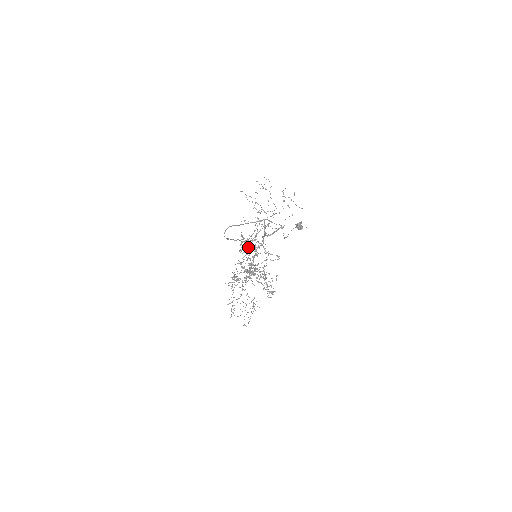
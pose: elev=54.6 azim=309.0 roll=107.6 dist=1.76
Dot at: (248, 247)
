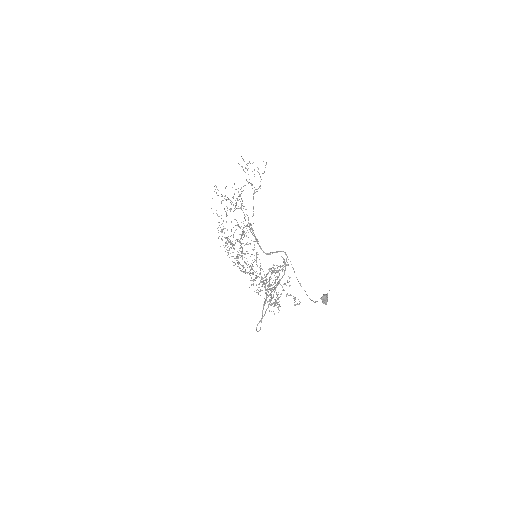
Dot at: occluded
